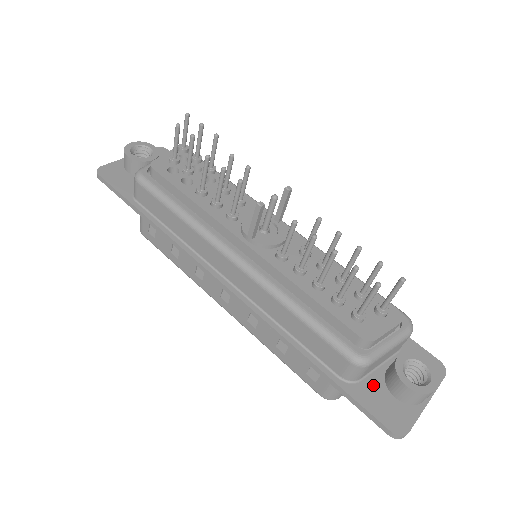
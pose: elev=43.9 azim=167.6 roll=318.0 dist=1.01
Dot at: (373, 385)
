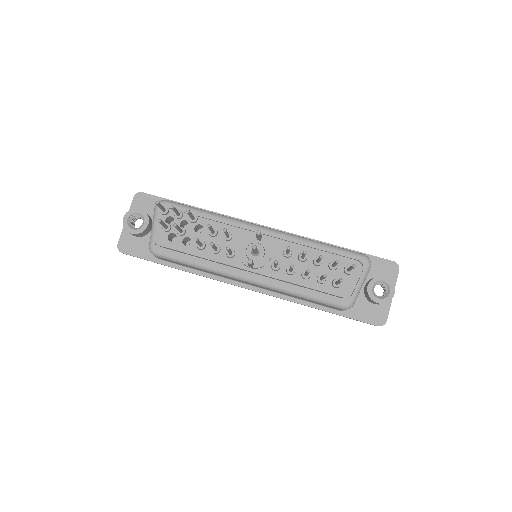
Dot at: (360, 304)
